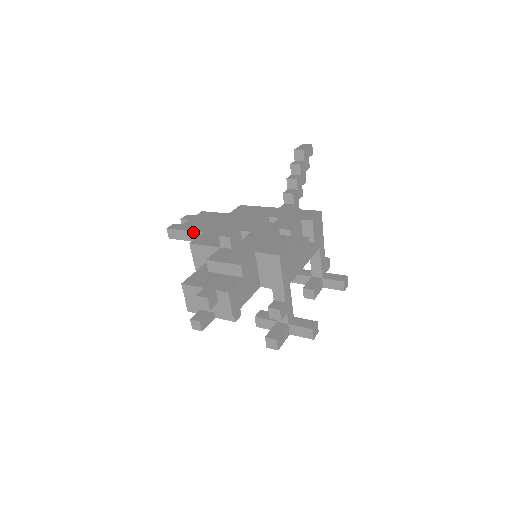
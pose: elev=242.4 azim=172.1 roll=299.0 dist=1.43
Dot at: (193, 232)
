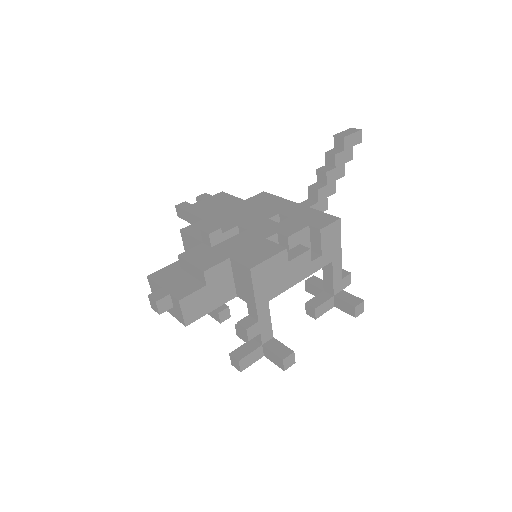
Dot at: (195, 216)
